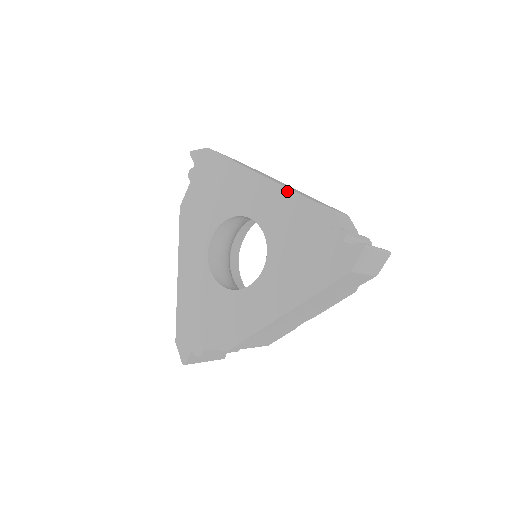
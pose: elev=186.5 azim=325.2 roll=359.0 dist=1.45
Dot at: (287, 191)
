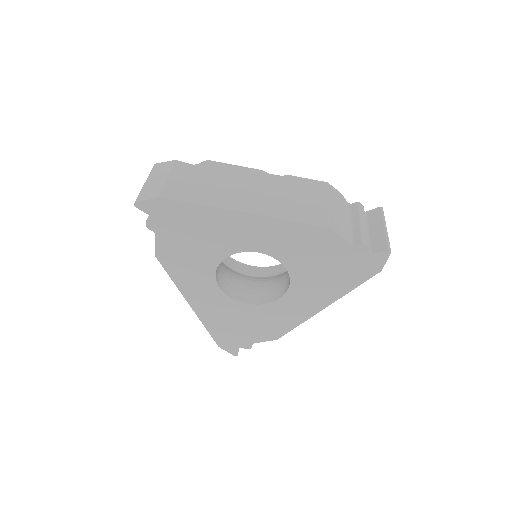
Dot at: (292, 224)
